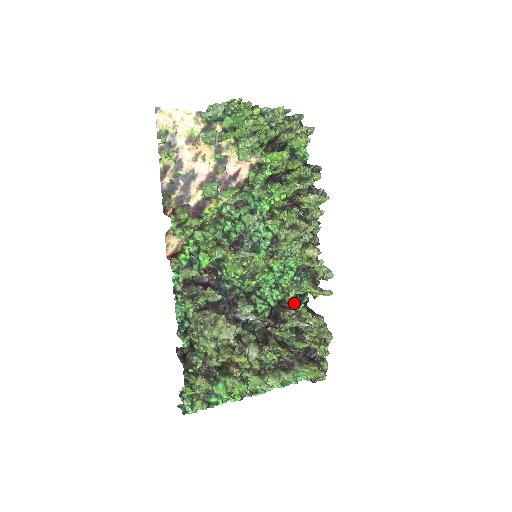
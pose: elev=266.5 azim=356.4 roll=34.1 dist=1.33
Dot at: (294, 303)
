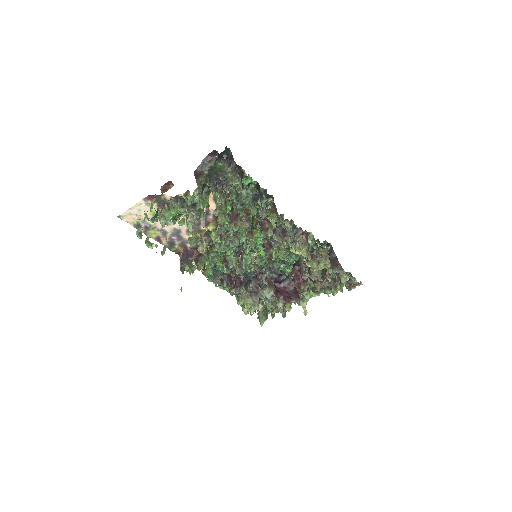
Dot at: occluded
